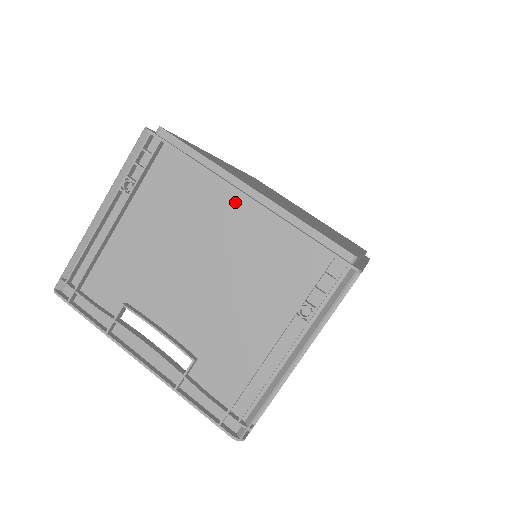
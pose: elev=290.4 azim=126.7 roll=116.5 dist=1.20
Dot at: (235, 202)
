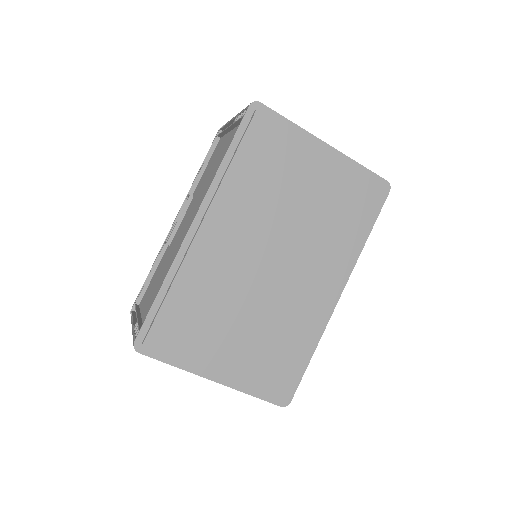
Dot at: occluded
